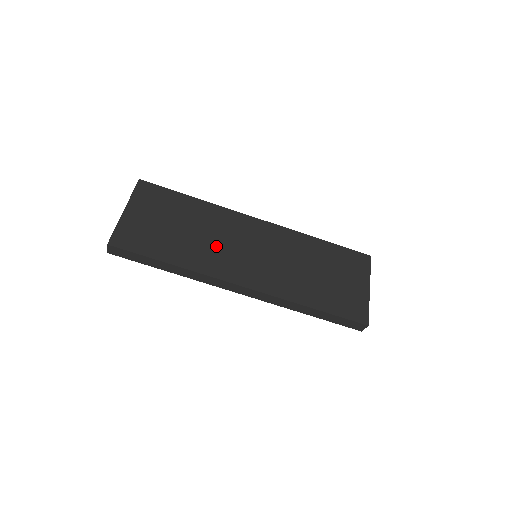
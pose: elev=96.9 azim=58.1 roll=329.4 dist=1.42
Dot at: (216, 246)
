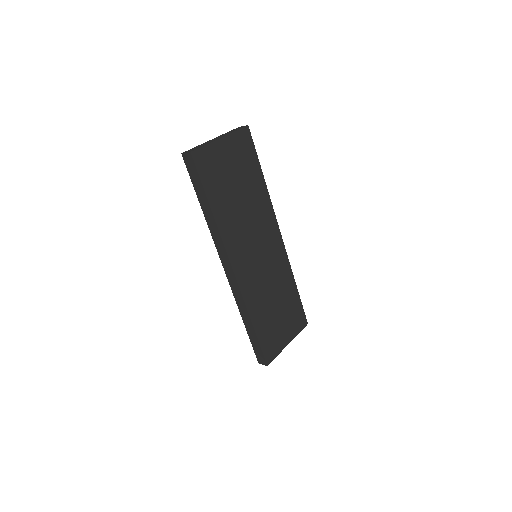
Dot at: (245, 226)
